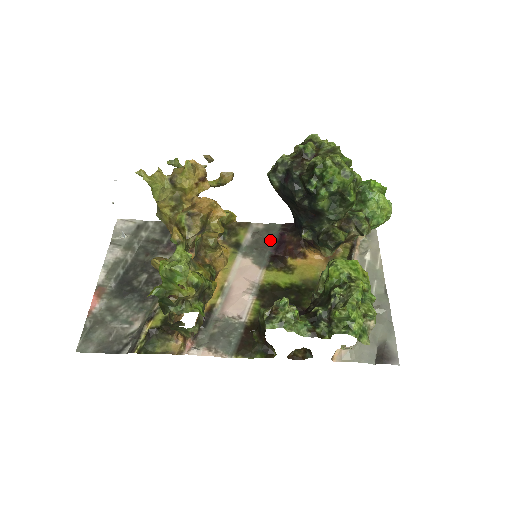
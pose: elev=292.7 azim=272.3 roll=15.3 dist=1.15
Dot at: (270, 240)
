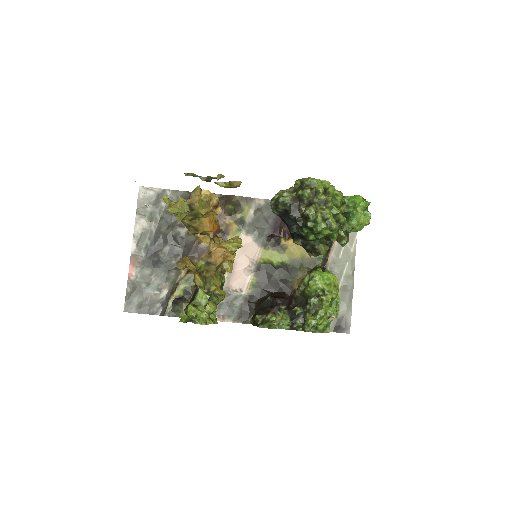
Dot at: (269, 218)
